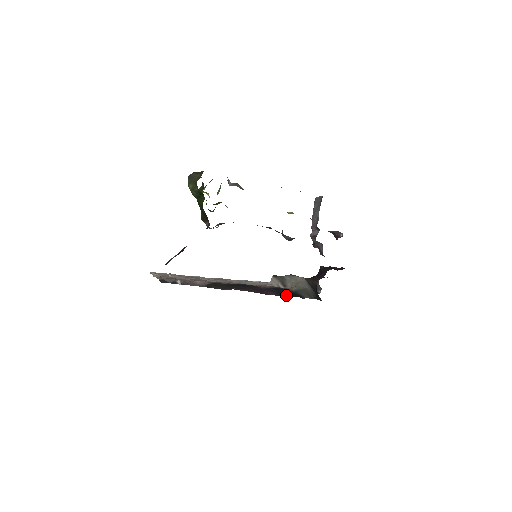
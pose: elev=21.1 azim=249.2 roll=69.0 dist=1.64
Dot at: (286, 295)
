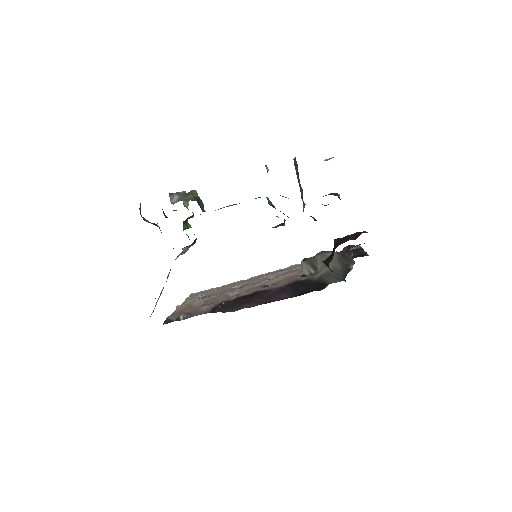
Dot at: (301, 291)
